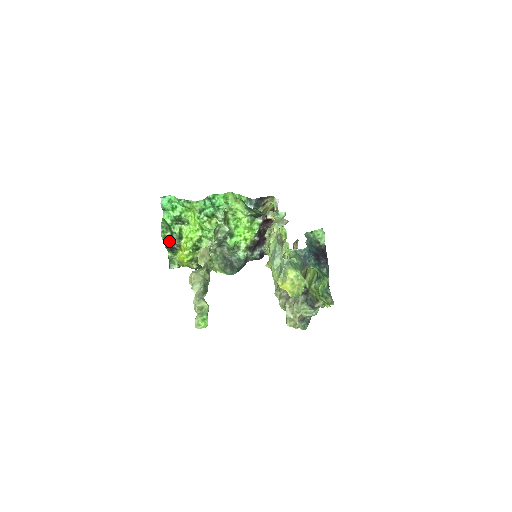
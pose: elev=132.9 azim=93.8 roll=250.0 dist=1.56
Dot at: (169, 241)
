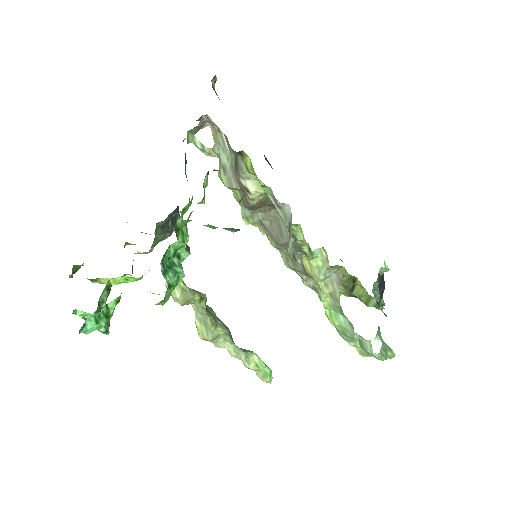
Dot at: occluded
